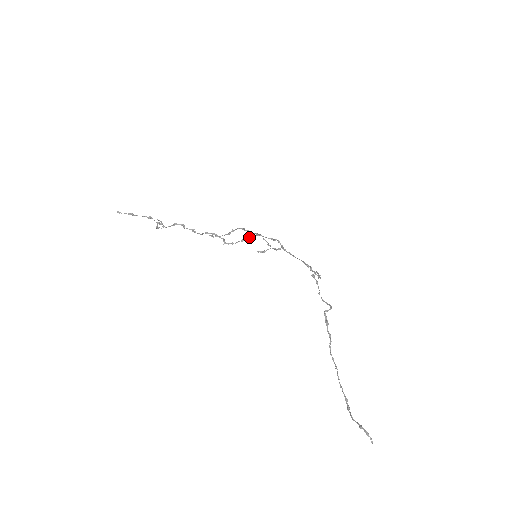
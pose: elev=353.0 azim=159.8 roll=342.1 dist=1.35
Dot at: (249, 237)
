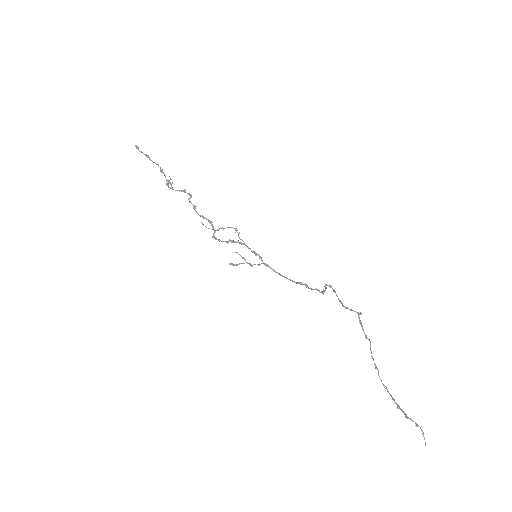
Dot at: (233, 242)
